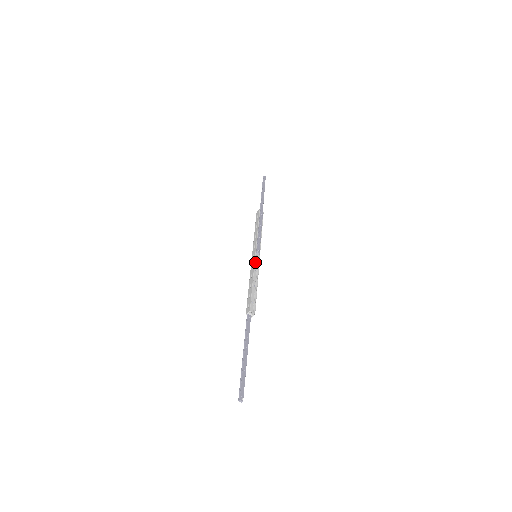
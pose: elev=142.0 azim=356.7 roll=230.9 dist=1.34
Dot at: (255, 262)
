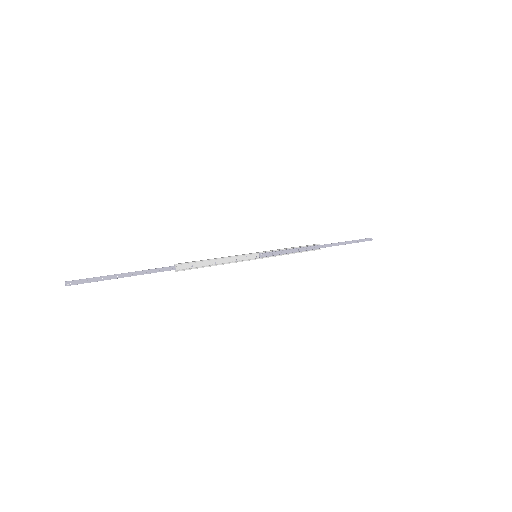
Dot at: (247, 256)
